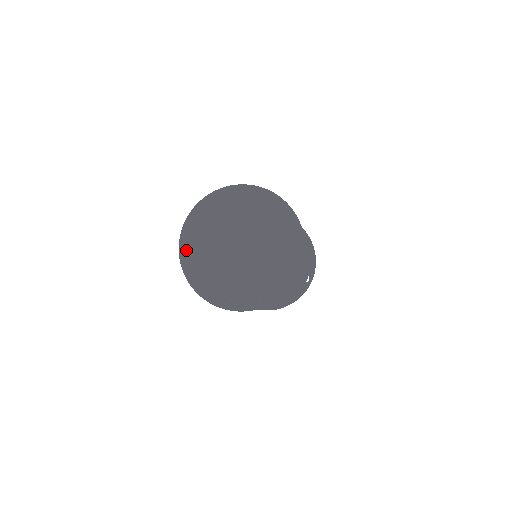
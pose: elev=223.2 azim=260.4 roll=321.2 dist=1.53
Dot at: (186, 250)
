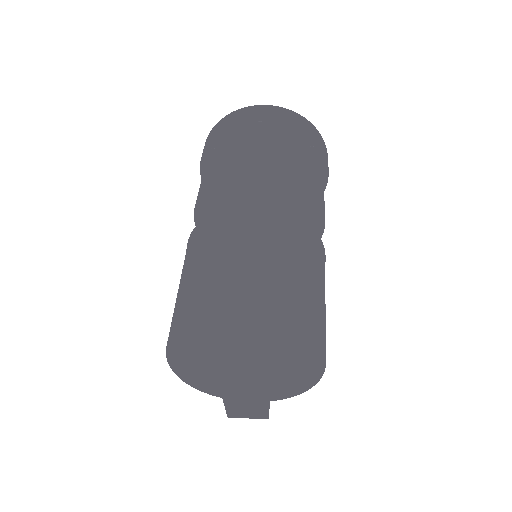
Dot at: (177, 365)
